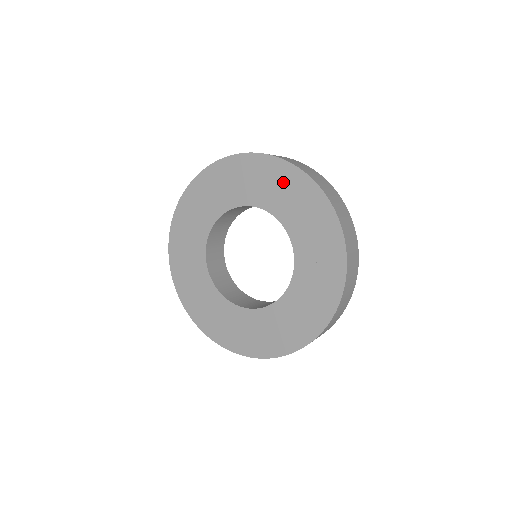
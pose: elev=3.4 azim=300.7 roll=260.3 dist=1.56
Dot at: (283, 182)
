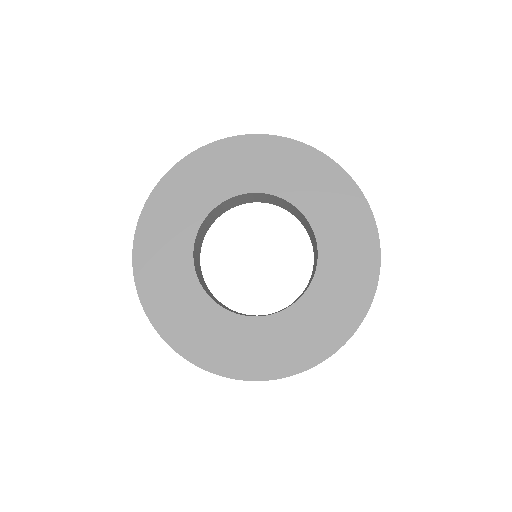
Dot at: (313, 173)
